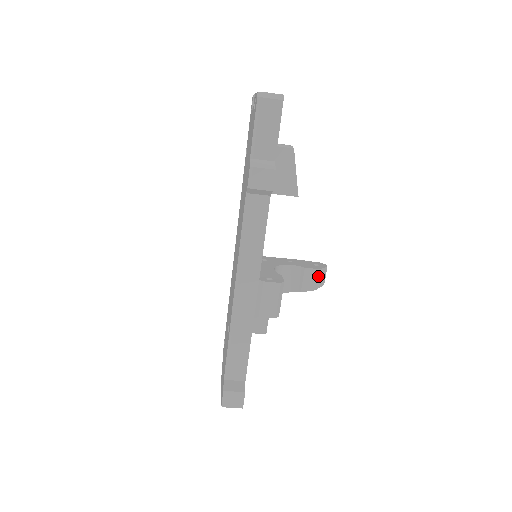
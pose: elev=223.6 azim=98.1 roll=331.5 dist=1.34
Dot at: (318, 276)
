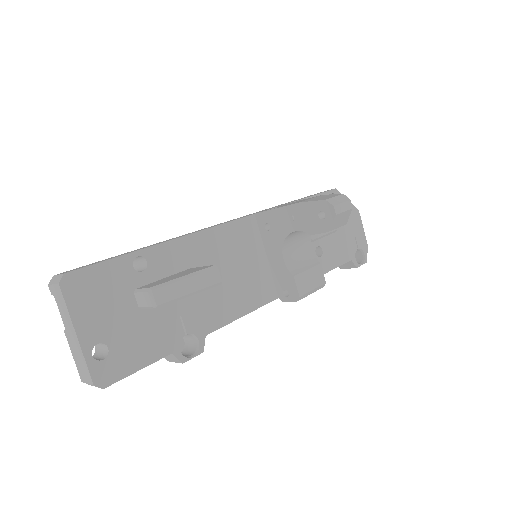
Dot at: (333, 229)
